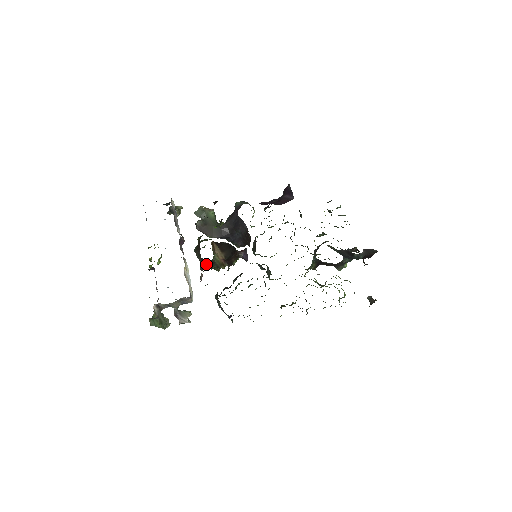
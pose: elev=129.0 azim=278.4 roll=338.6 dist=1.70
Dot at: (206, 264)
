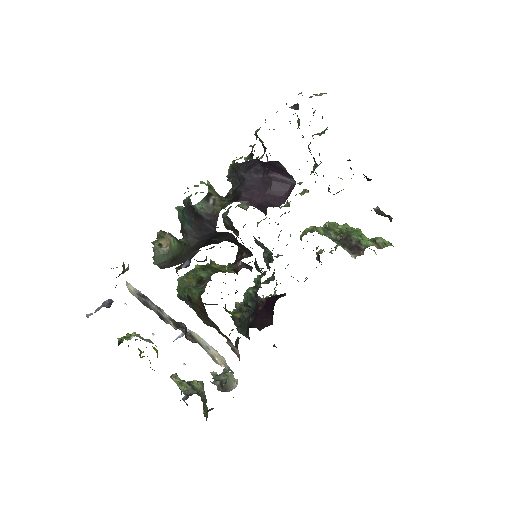
Dot at: occluded
